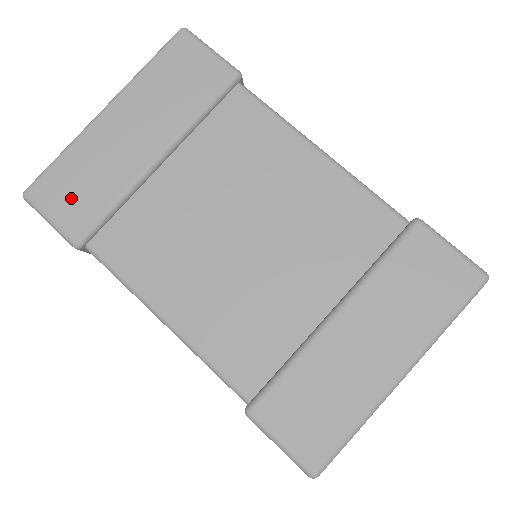
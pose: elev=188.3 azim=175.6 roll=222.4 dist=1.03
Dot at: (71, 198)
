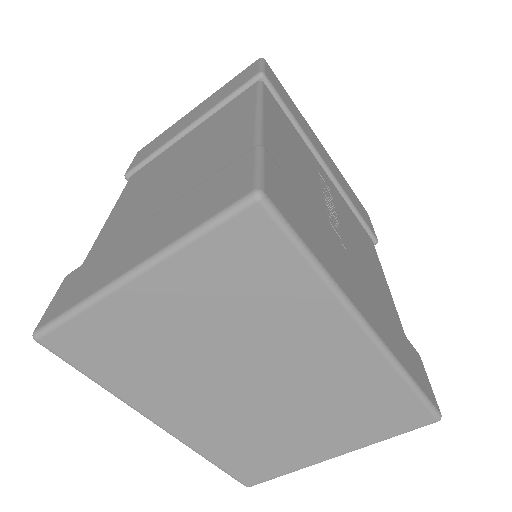
Dot at: (145, 152)
